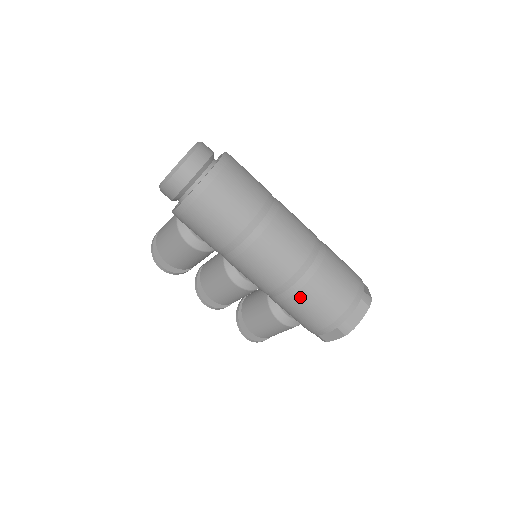
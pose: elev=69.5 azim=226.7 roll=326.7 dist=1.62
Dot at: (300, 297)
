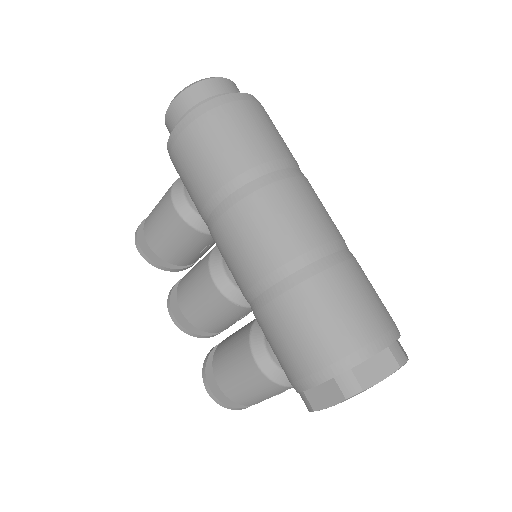
Dot at: (289, 302)
